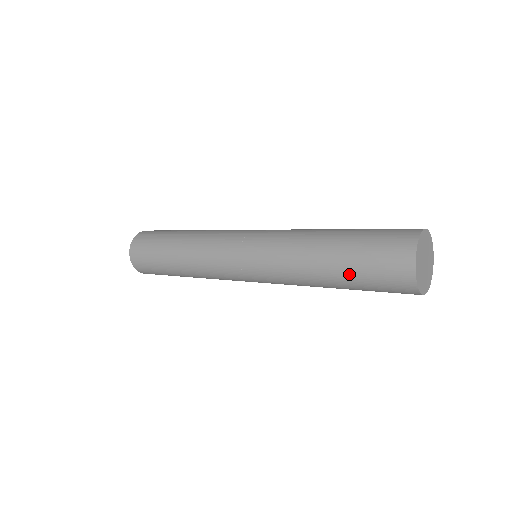
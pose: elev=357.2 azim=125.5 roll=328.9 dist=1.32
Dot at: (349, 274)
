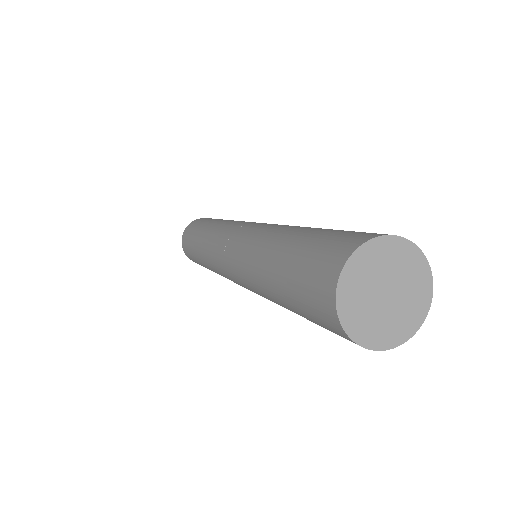
Dot at: occluded
